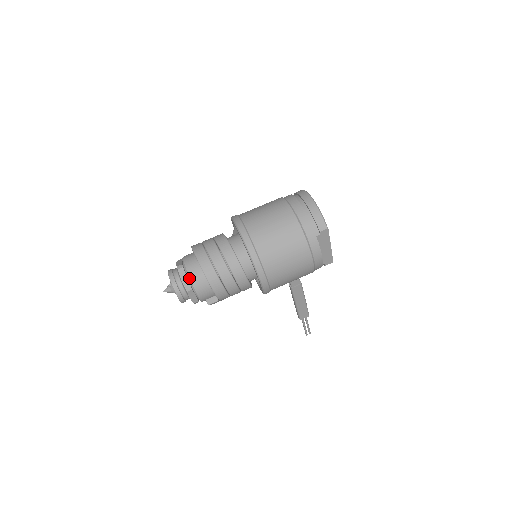
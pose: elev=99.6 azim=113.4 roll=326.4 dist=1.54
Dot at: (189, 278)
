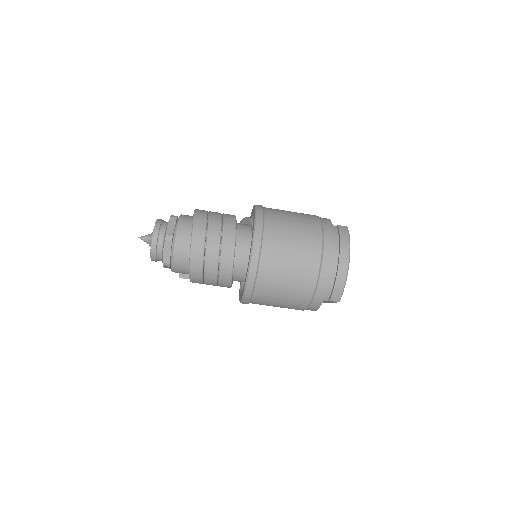
Dot at: (172, 258)
